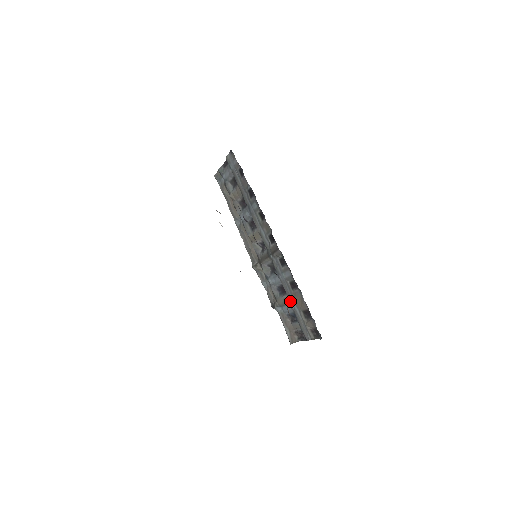
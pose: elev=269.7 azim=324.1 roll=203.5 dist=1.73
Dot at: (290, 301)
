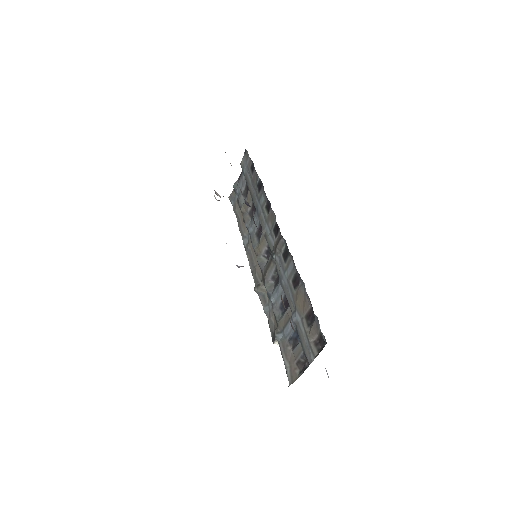
Dot at: (292, 312)
